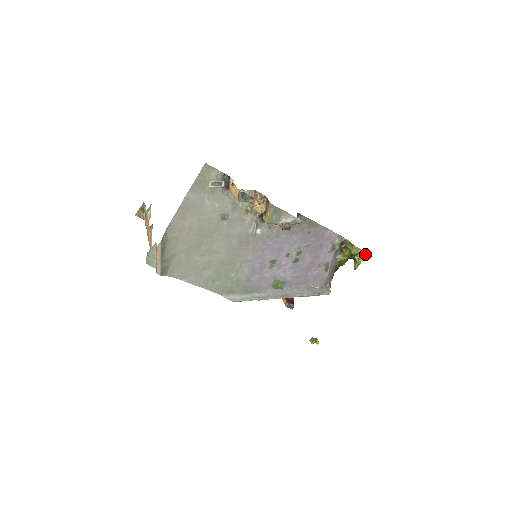
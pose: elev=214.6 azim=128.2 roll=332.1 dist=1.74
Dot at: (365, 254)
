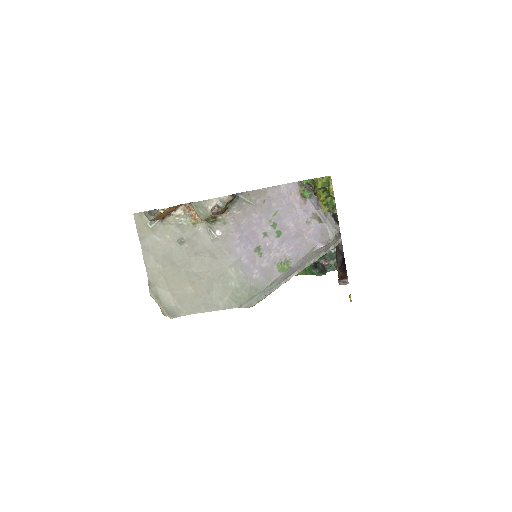
Dot at: (328, 178)
